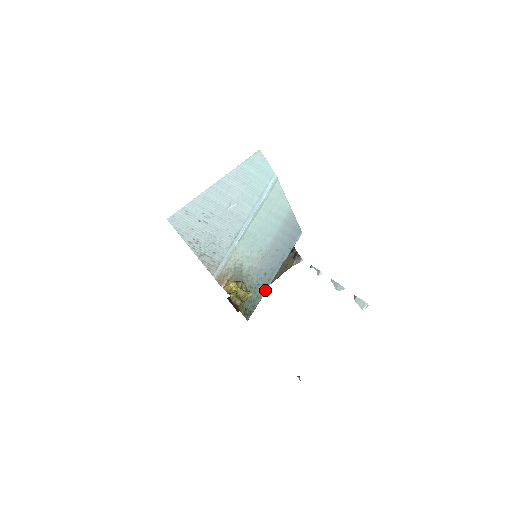
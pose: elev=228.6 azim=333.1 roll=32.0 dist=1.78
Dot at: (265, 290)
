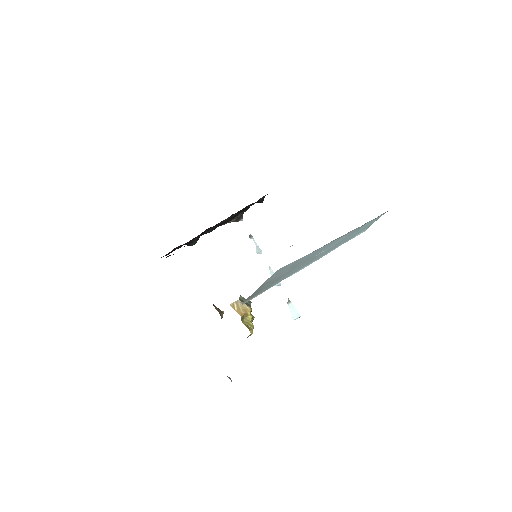
Dot at: occluded
